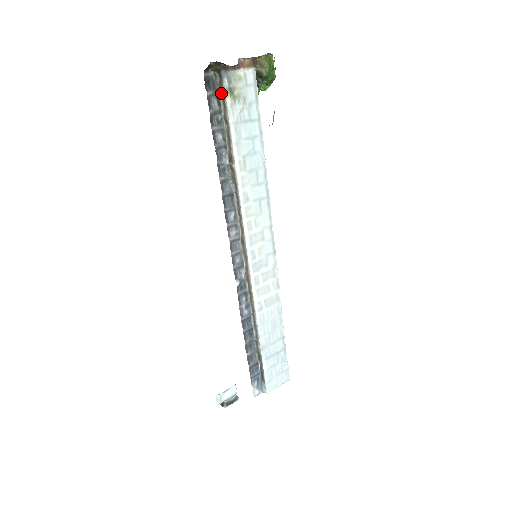
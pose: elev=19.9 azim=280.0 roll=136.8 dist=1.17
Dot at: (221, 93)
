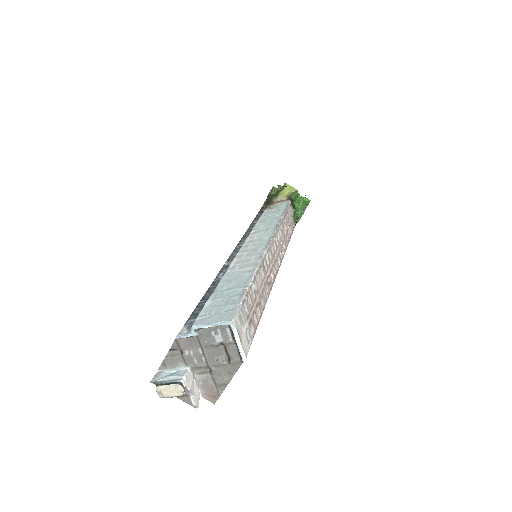
Dot at: occluded
